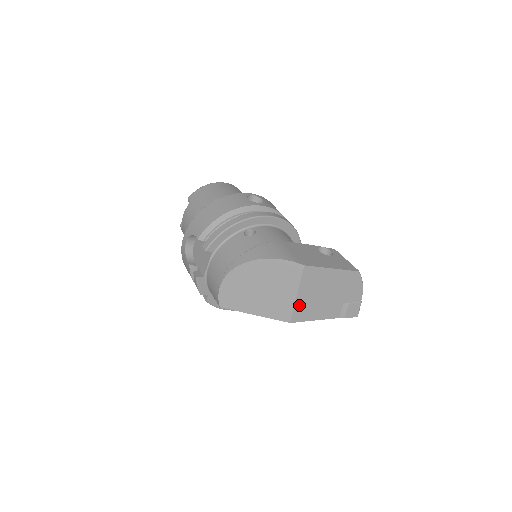
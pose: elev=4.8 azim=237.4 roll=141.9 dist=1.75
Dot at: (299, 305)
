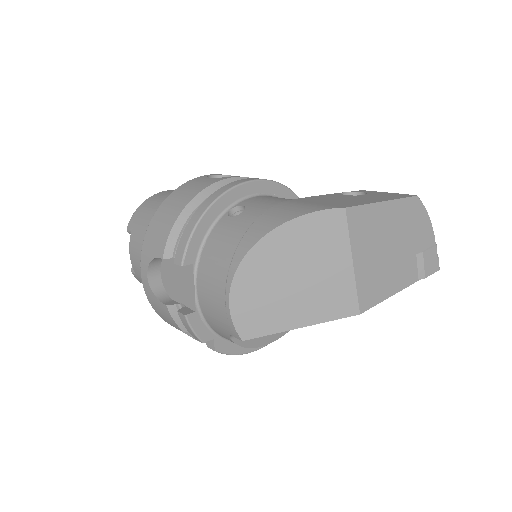
Dot at: (361, 279)
